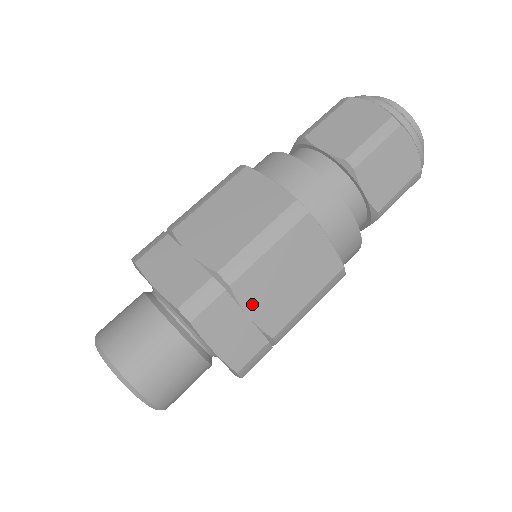
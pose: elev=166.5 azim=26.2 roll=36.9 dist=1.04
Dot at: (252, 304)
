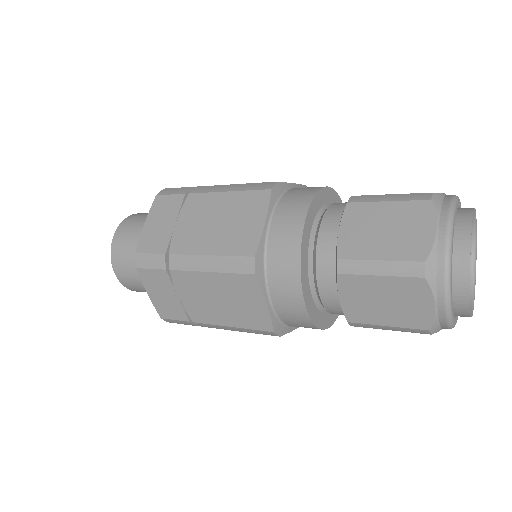
Dot at: (184, 292)
